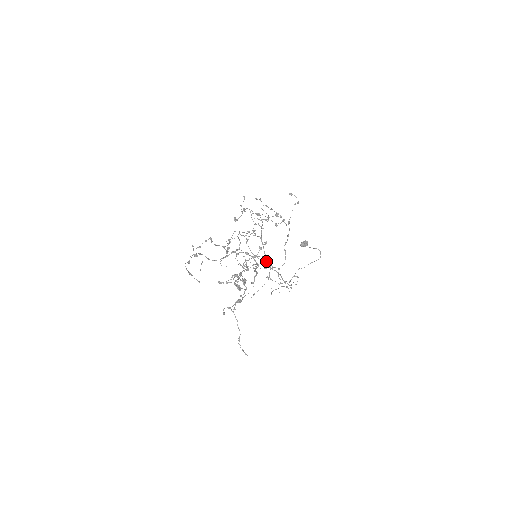
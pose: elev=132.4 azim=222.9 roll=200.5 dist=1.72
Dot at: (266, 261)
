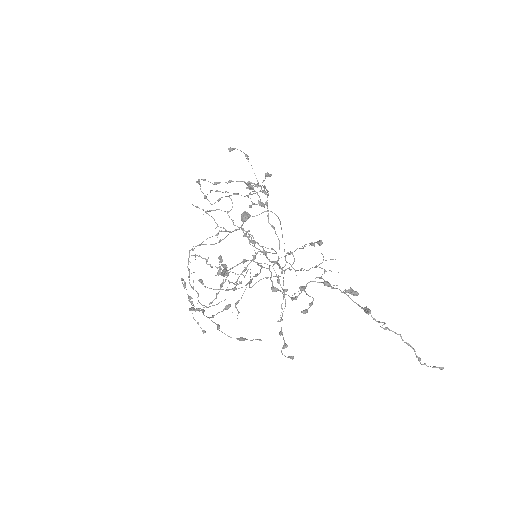
Dot at: occluded
